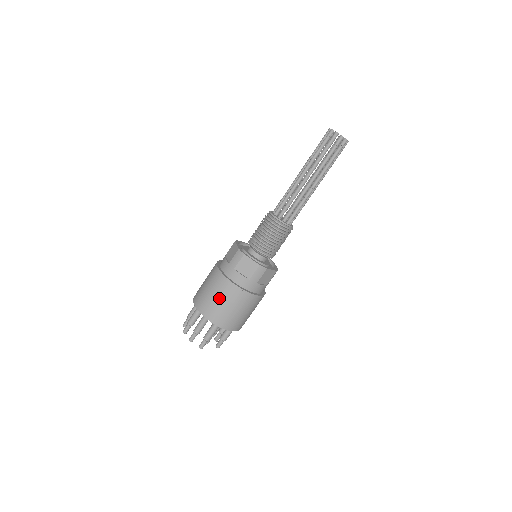
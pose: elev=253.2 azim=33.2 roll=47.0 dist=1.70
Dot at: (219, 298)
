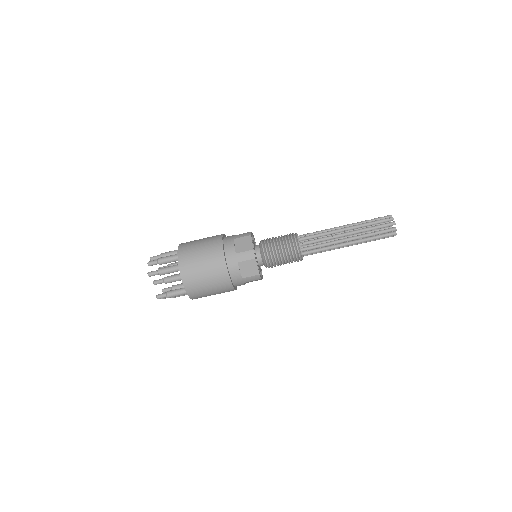
Dot at: (202, 246)
